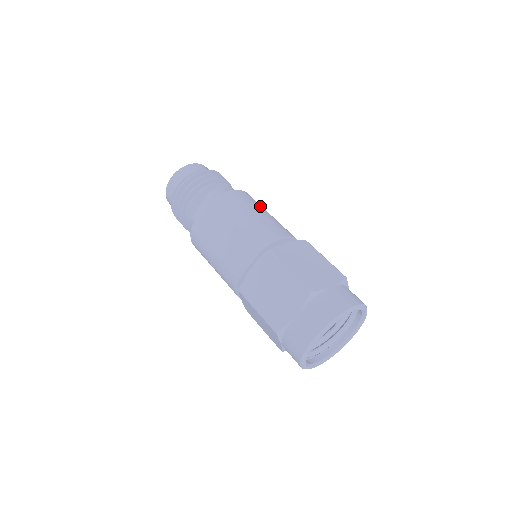
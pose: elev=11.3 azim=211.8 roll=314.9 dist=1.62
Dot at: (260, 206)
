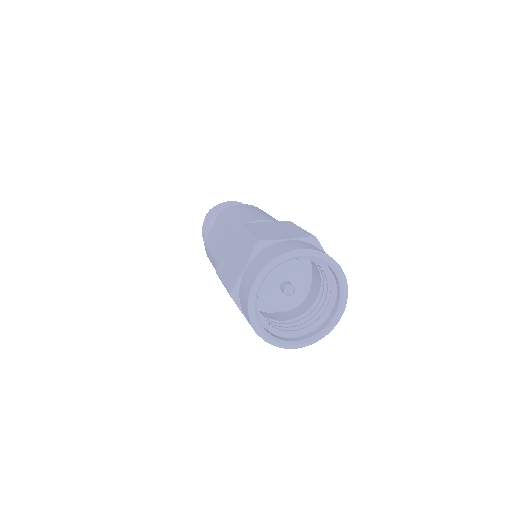
Dot at: occluded
